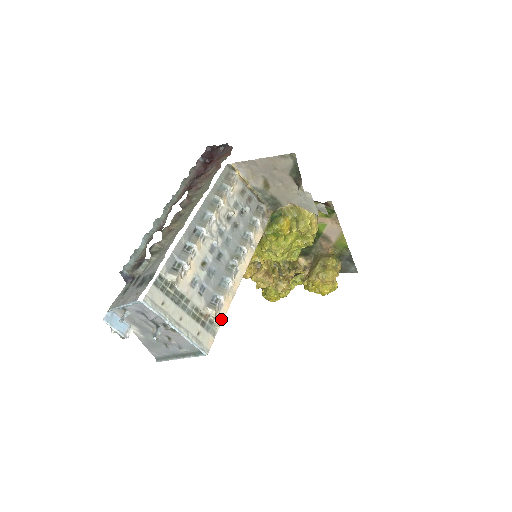
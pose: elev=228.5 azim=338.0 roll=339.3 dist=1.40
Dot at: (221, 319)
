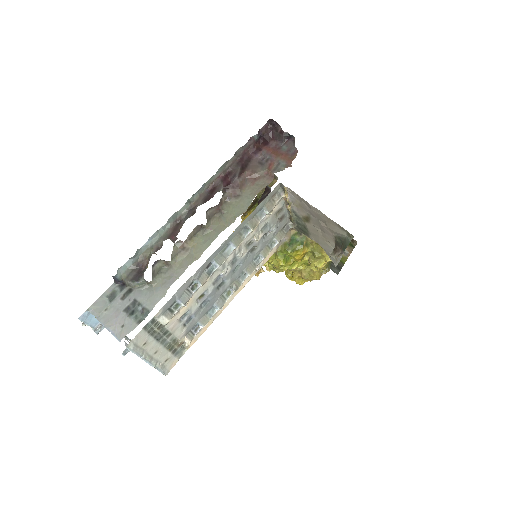
Dot at: (193, 342)
